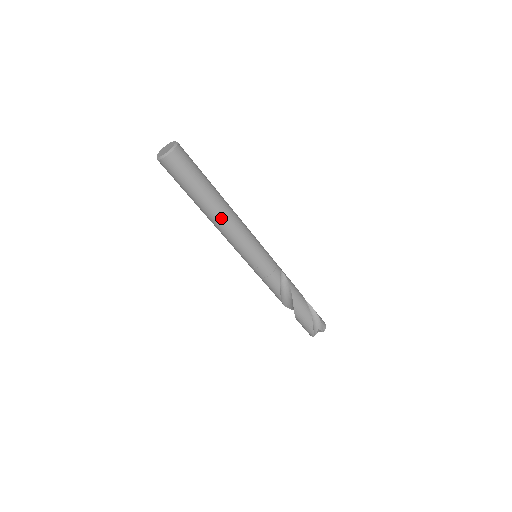
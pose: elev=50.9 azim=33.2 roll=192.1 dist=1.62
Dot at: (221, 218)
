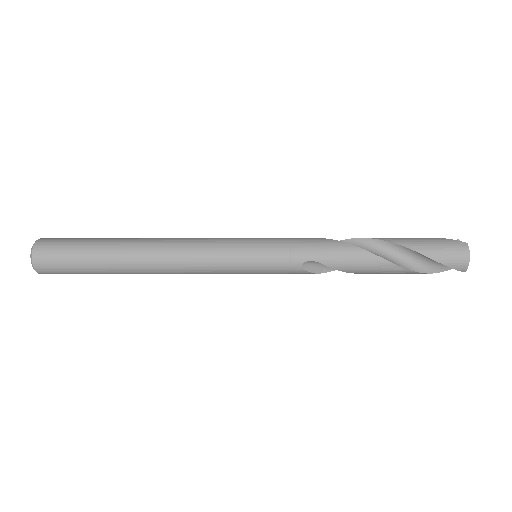
Dot at: (159, 273)
